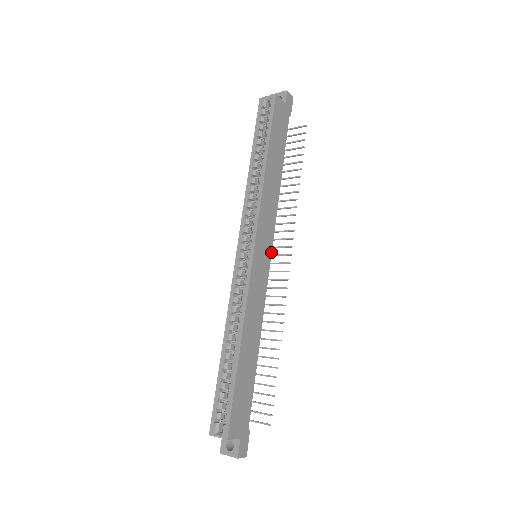
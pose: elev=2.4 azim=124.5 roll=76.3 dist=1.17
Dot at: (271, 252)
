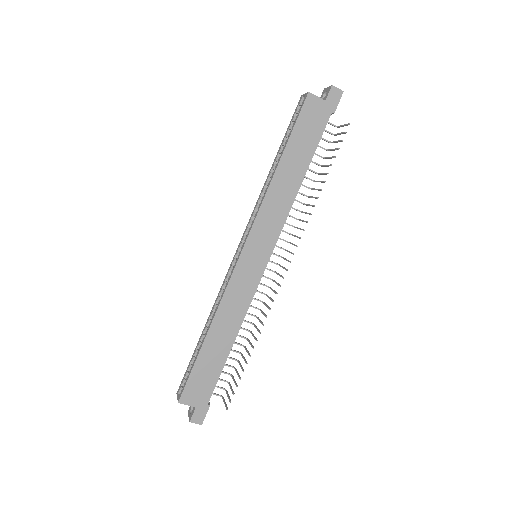
Dot at: (270, 255)
